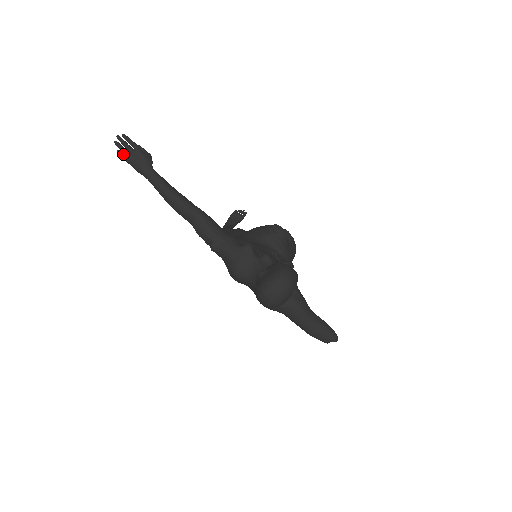
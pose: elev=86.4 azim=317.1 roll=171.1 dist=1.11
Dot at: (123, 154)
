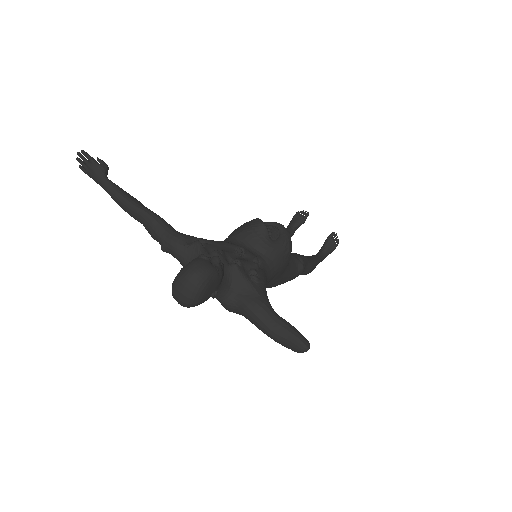
Dot at: (84, 168)
